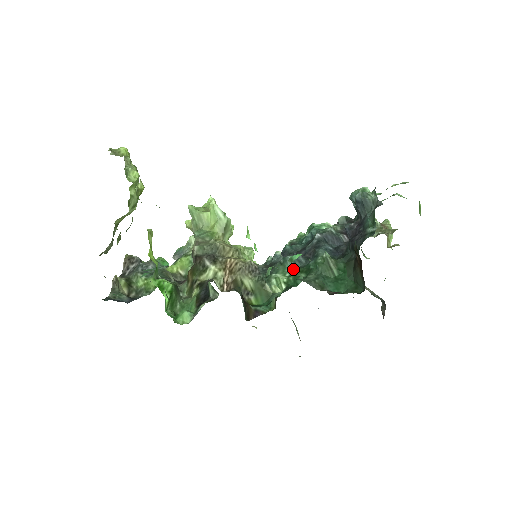
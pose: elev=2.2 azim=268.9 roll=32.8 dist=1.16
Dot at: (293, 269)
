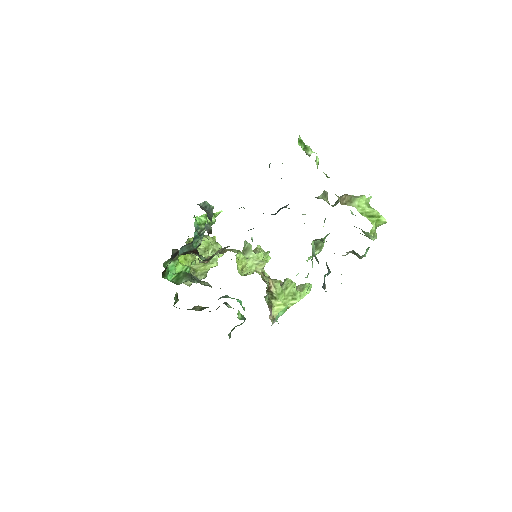
Dot at: occluded
